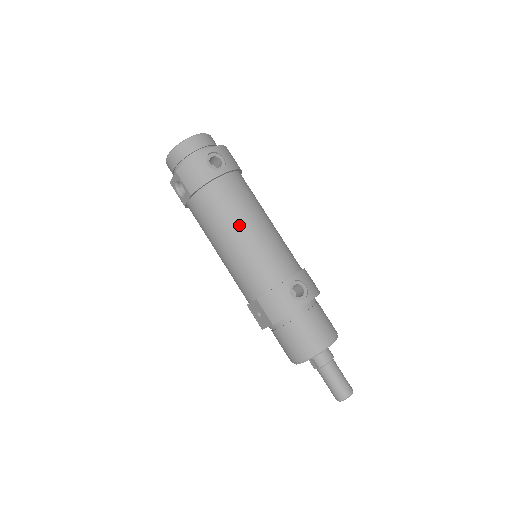
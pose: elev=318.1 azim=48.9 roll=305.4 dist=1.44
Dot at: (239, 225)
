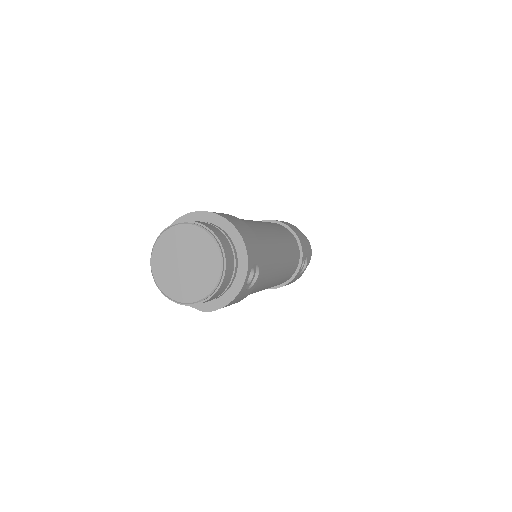
Dot at: (269, 284)
